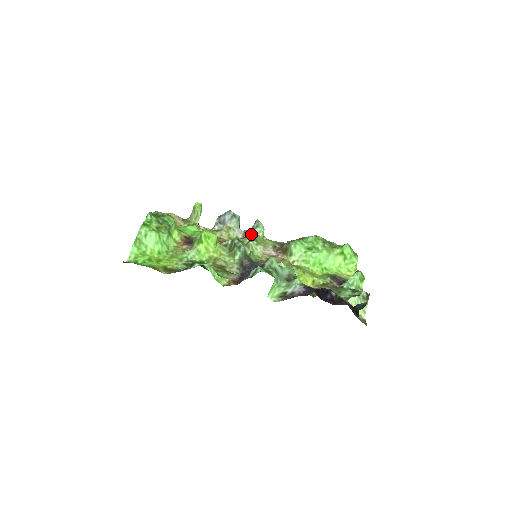
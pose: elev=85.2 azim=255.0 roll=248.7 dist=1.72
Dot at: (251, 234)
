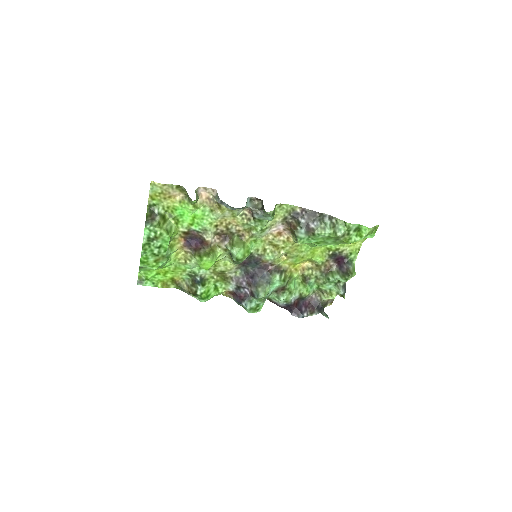
Dot at: (258, 219)
